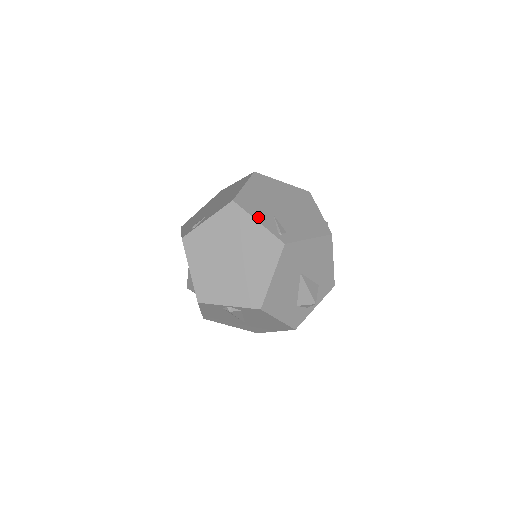
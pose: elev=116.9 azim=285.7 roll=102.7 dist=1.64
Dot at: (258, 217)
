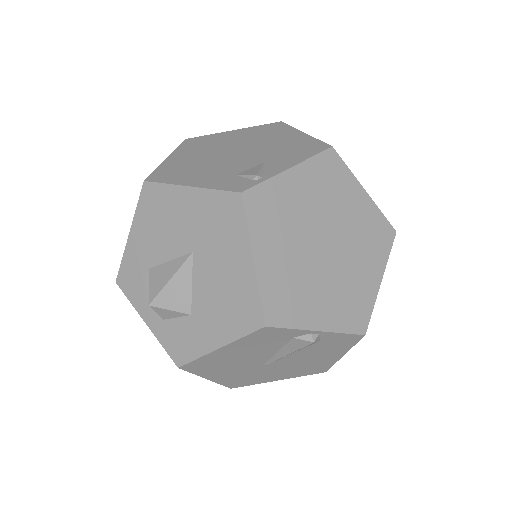
Dot at: (358, 184)
